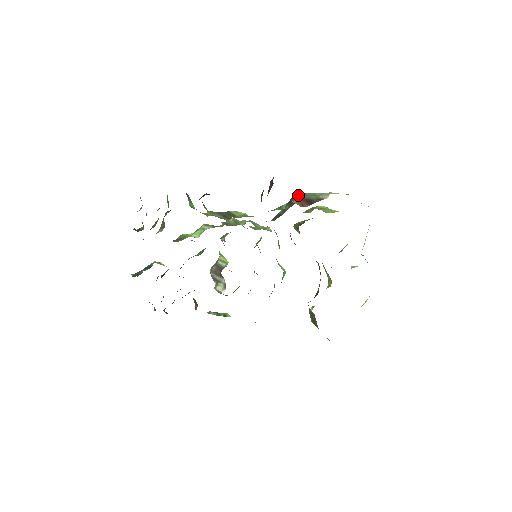
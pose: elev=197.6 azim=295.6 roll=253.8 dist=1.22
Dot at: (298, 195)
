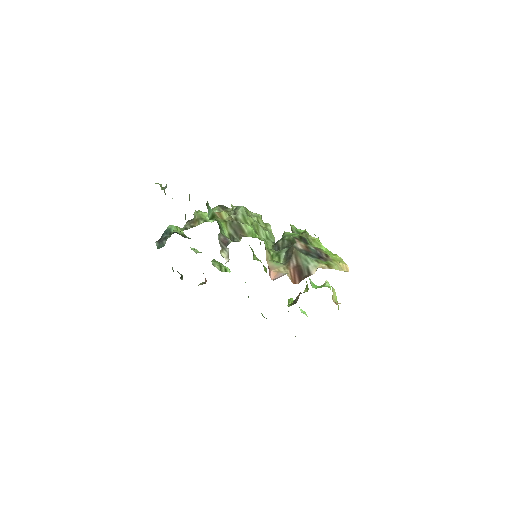
Dot at: (294, 253)
